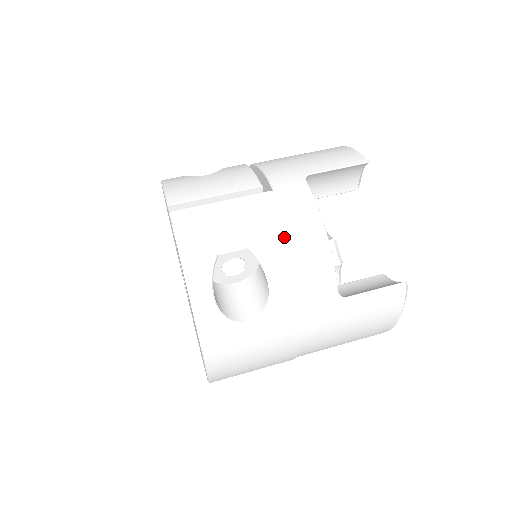
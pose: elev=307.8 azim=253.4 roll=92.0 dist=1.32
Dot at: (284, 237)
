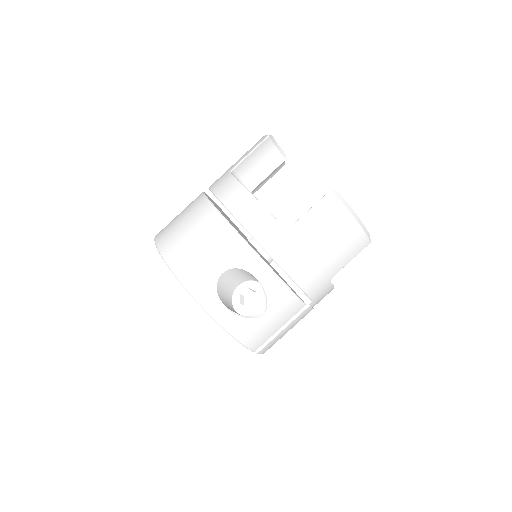
Dot at: occluded
